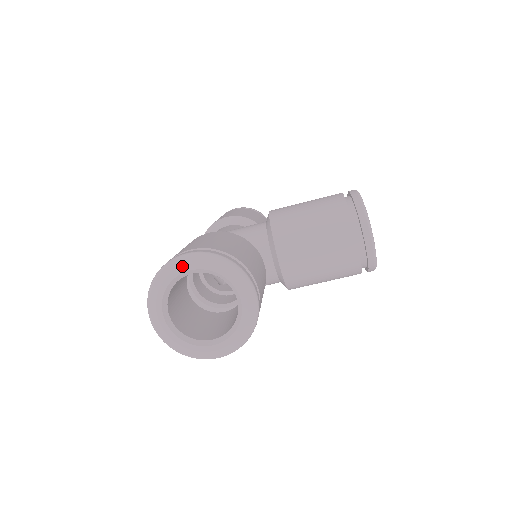
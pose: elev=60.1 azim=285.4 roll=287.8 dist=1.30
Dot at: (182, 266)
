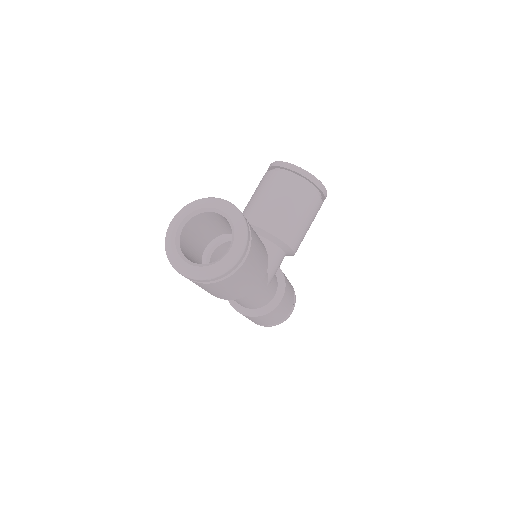
Dot at: (174, 227)
